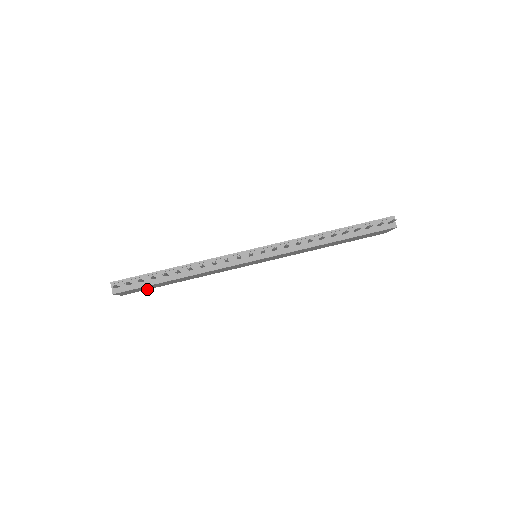
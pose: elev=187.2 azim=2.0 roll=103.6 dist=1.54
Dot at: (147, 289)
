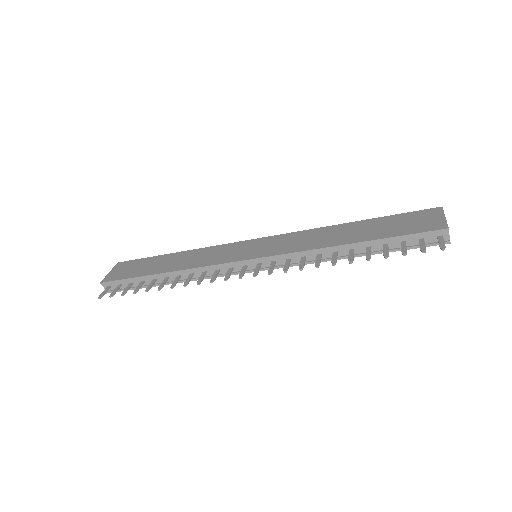
Dot at: occluded
